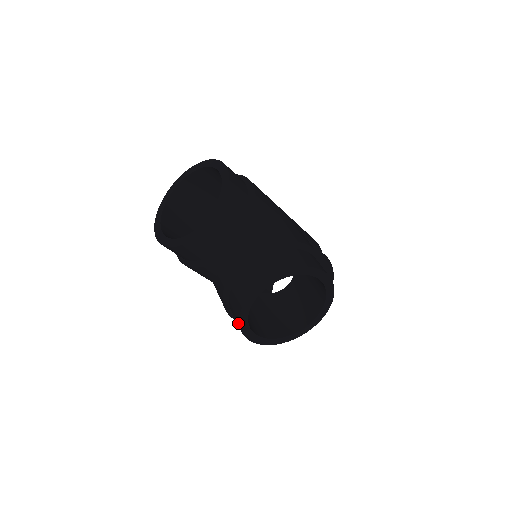
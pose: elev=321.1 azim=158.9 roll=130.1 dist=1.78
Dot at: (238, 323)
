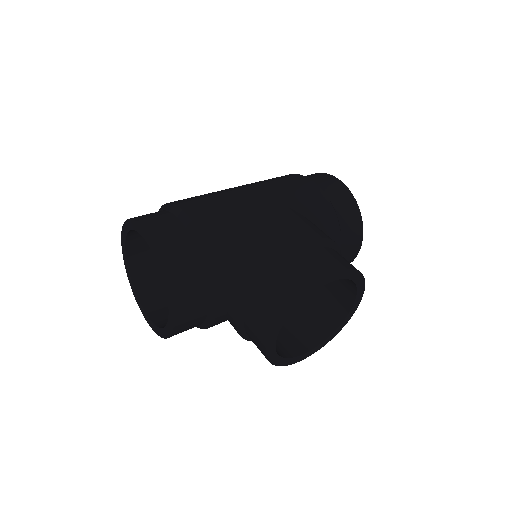
Dot at: occluded
